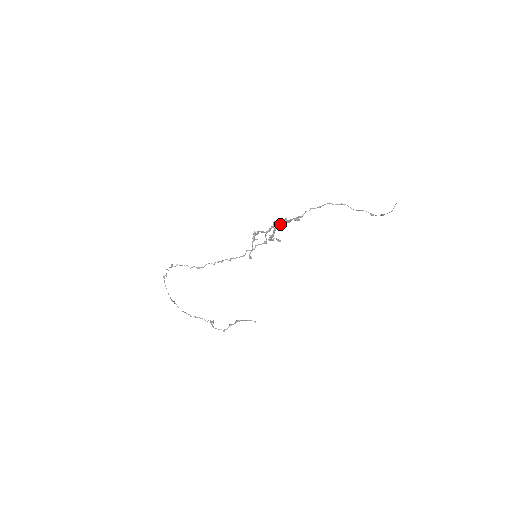
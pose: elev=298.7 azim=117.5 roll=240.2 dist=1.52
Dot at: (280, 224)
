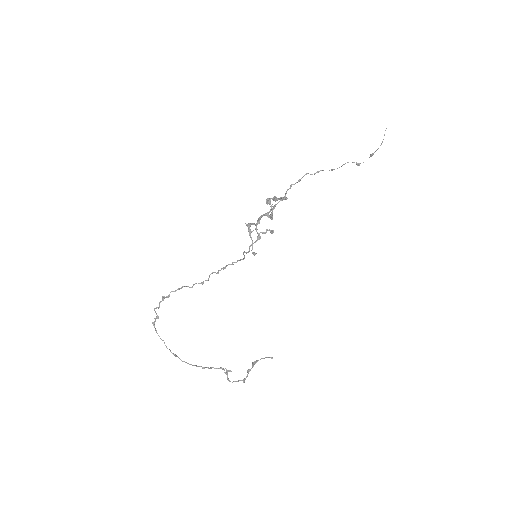
Dot at: (265, 213)
